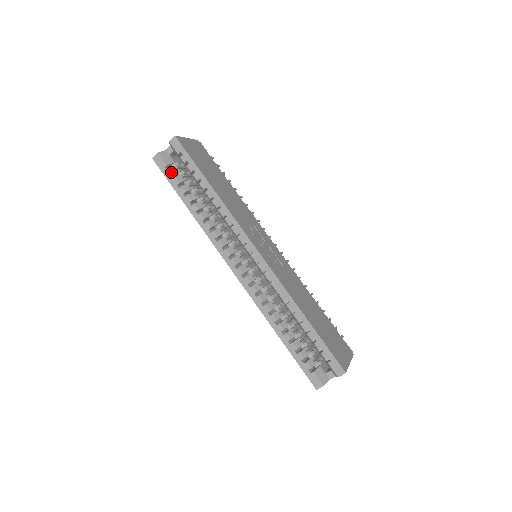
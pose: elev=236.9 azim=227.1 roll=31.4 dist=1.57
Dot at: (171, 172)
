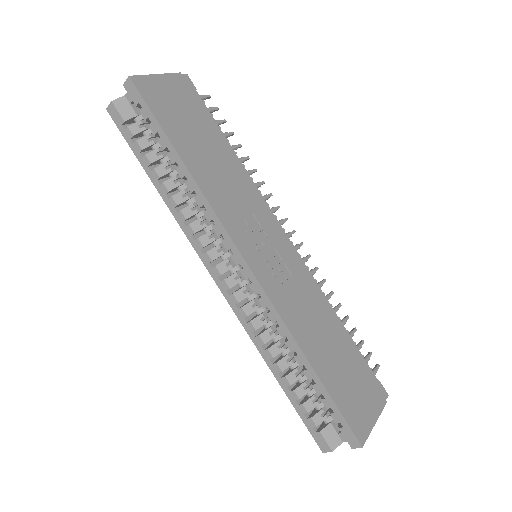
Dot at: (130, 132)
